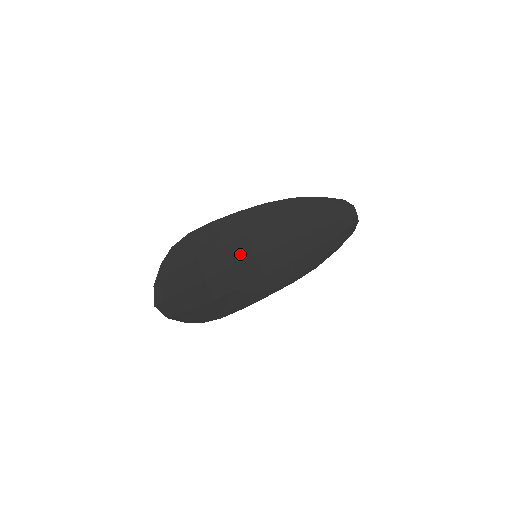
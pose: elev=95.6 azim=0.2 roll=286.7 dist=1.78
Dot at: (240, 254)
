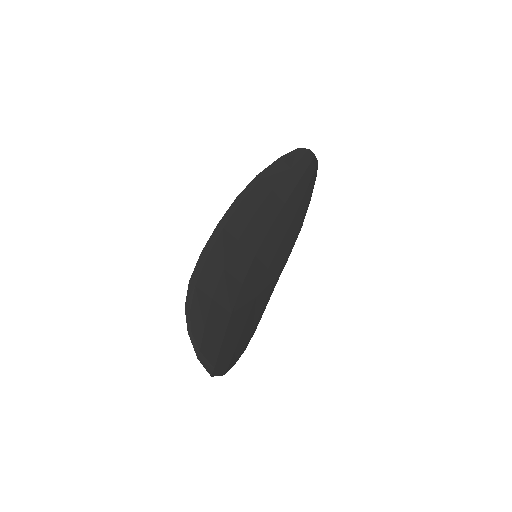
Dot at: (243, 265)
